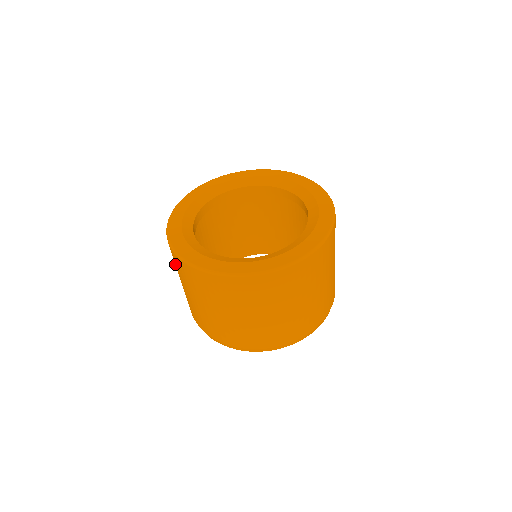
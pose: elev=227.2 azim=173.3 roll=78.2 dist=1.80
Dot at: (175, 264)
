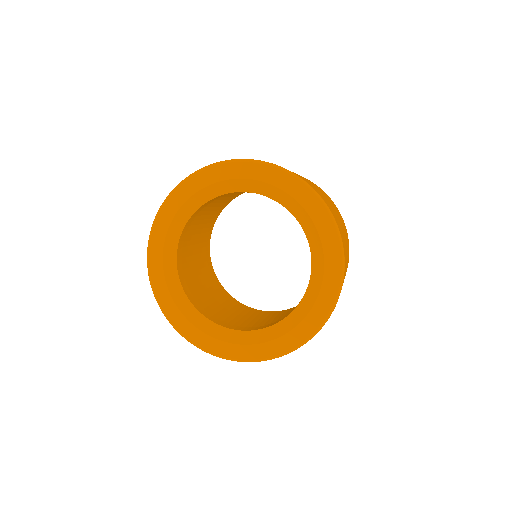
Dot at: occluded
